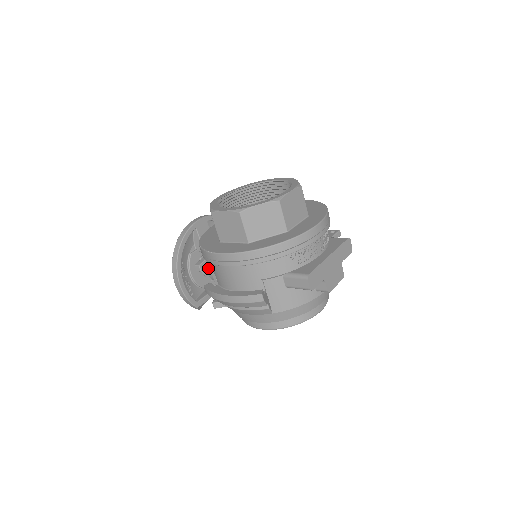
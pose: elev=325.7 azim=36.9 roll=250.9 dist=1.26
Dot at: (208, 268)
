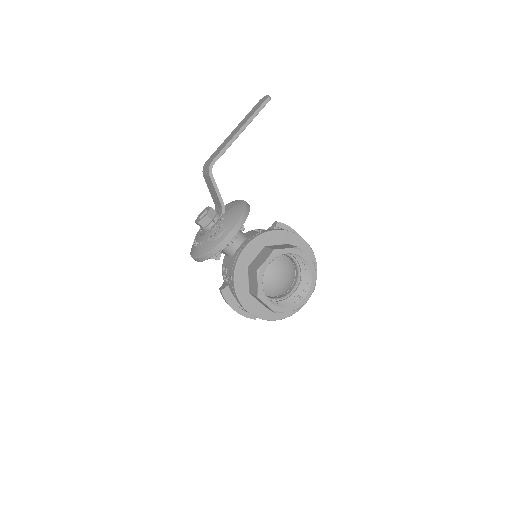
Dot at: occluded
